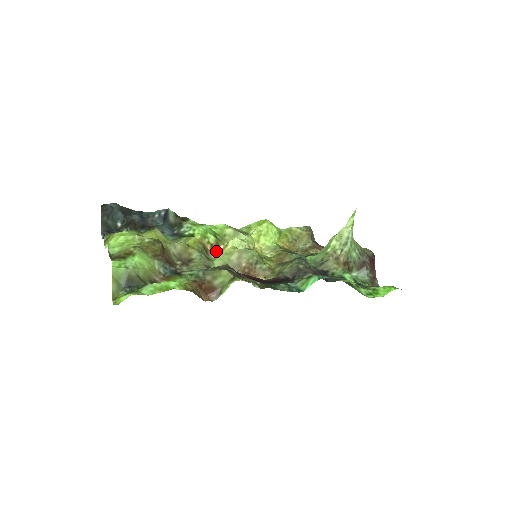
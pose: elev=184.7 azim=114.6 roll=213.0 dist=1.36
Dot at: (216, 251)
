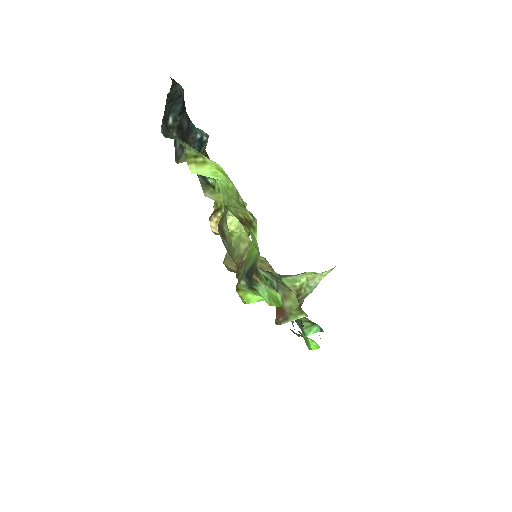
Dot at: (212, 215)
